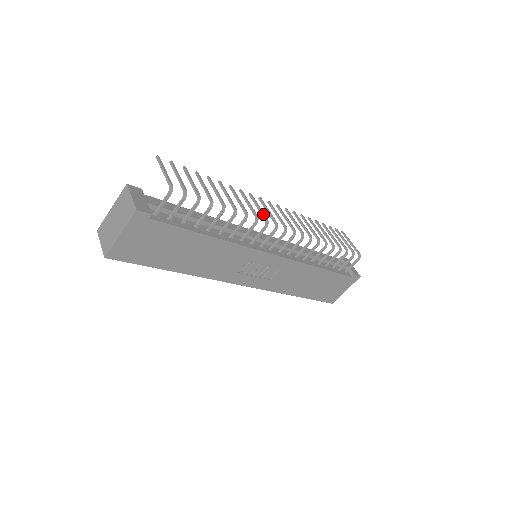
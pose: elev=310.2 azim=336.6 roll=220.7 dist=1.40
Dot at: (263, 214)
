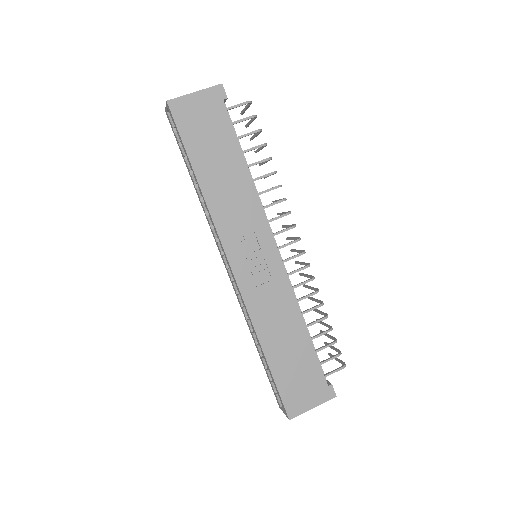
Dot at: (288, 211)
